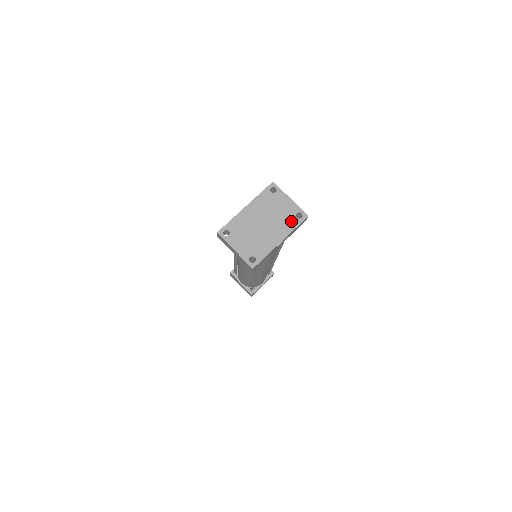
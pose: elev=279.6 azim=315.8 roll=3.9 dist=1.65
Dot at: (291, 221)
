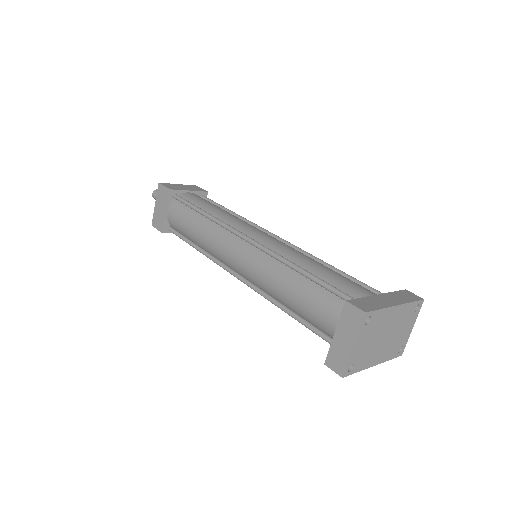
Dot at: (395, 350)
